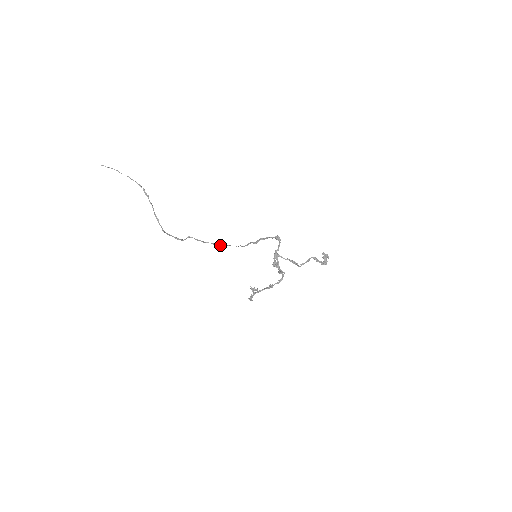
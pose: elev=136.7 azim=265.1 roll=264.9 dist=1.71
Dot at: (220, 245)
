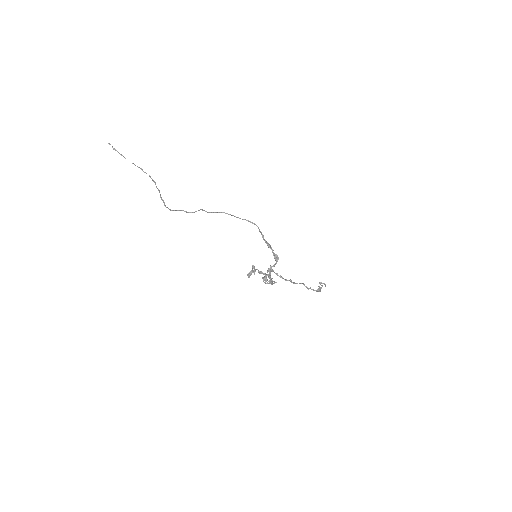
Dot at: (236, 217)
